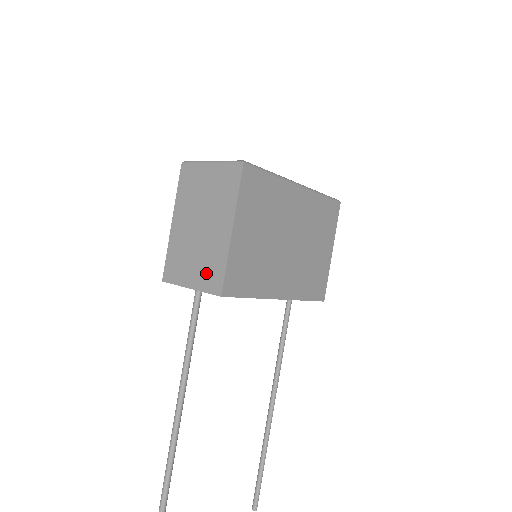
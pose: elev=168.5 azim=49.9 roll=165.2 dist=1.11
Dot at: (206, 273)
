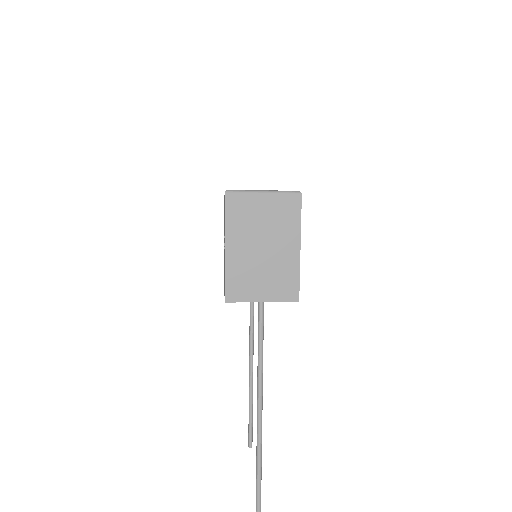
Dot at: (279, 287)
